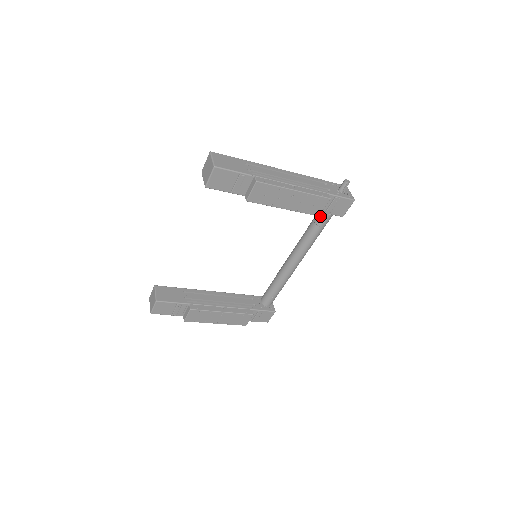
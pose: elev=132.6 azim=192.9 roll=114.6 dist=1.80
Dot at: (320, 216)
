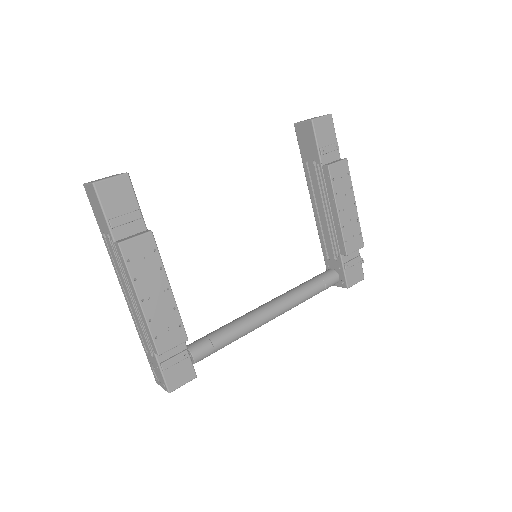
Dot at: (329, 272)
